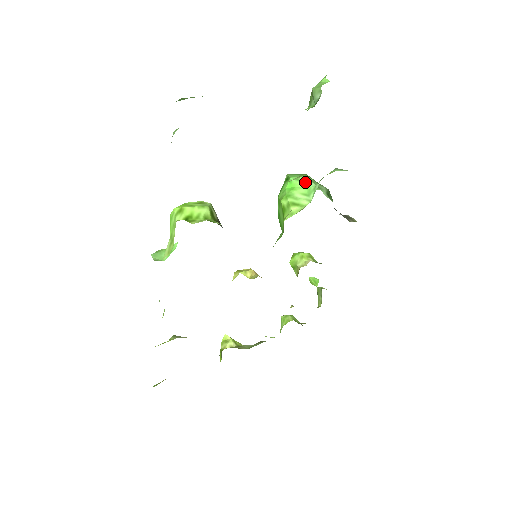
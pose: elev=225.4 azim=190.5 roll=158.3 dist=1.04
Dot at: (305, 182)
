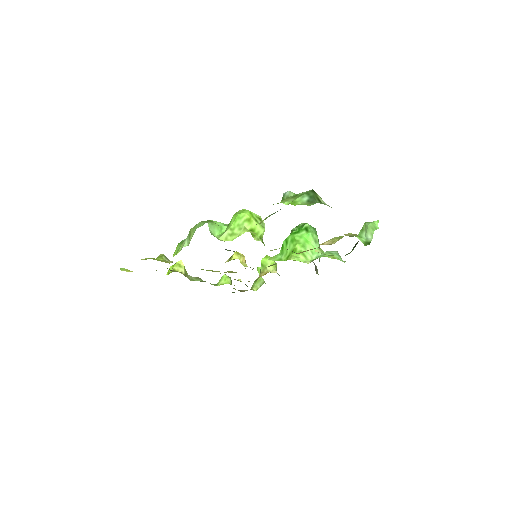
Dot at: (315, 241)
